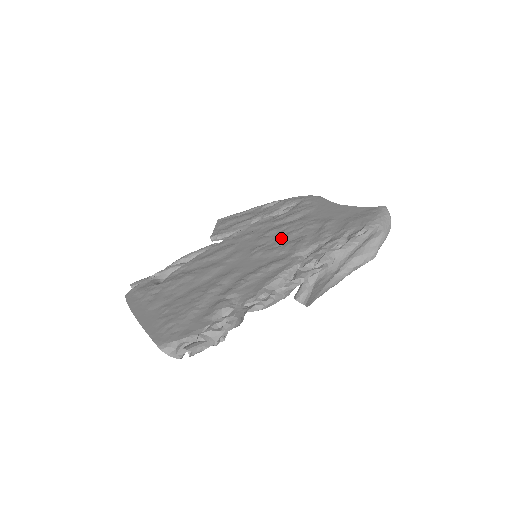
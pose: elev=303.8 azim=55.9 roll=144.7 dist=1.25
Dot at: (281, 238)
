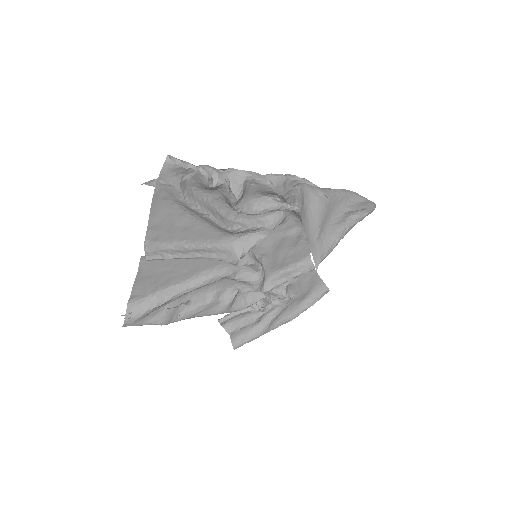
Dot at: (280, 247)
